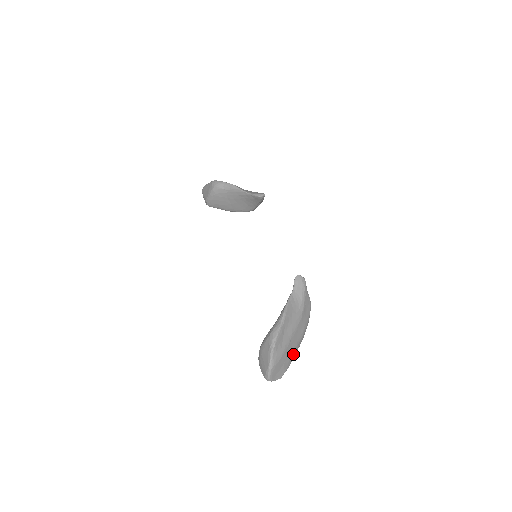
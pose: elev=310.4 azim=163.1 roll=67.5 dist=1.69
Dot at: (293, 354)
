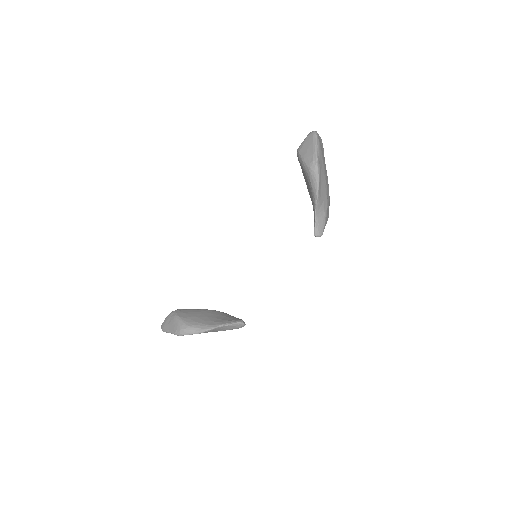
Dot at: occluded
